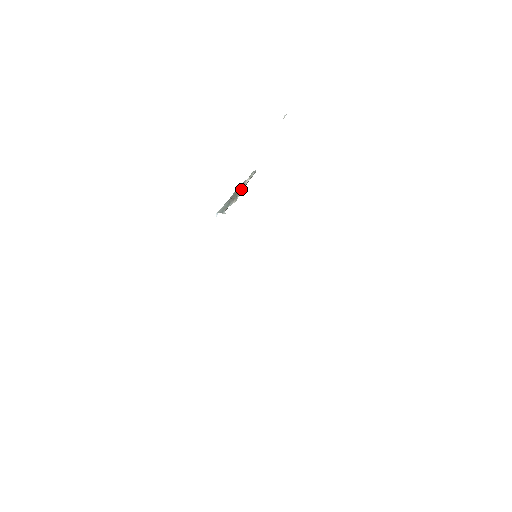
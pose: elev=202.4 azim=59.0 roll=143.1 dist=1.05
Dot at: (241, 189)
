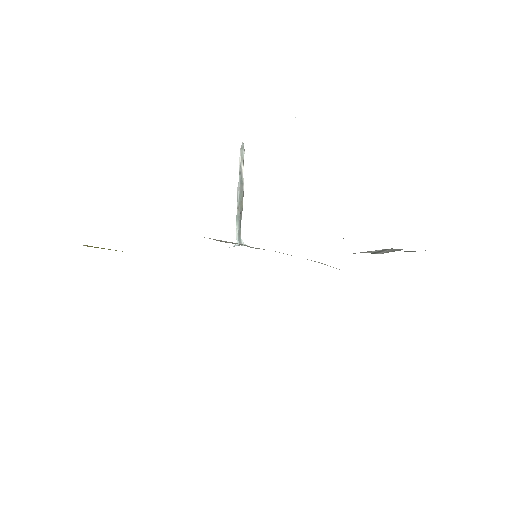
Dot at: (243, 192)
